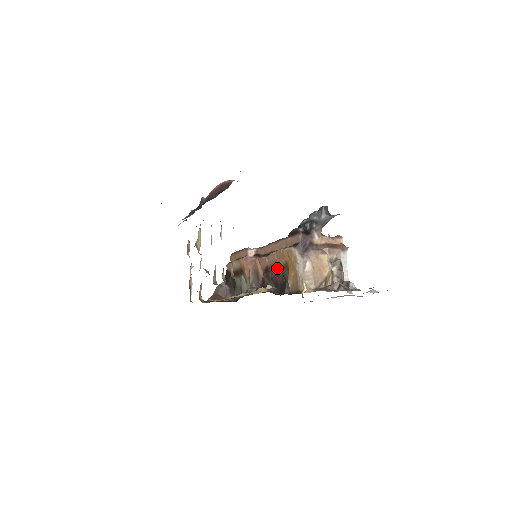
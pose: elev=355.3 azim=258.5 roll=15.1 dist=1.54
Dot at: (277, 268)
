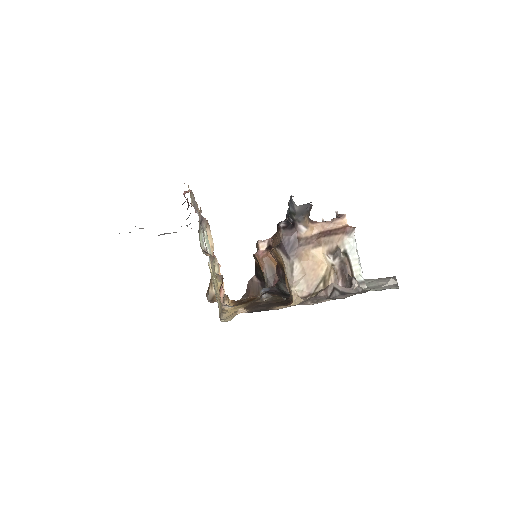
Dot at: (281, 266)
